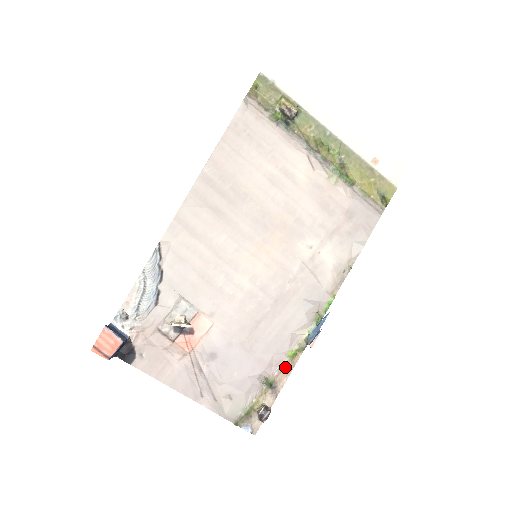
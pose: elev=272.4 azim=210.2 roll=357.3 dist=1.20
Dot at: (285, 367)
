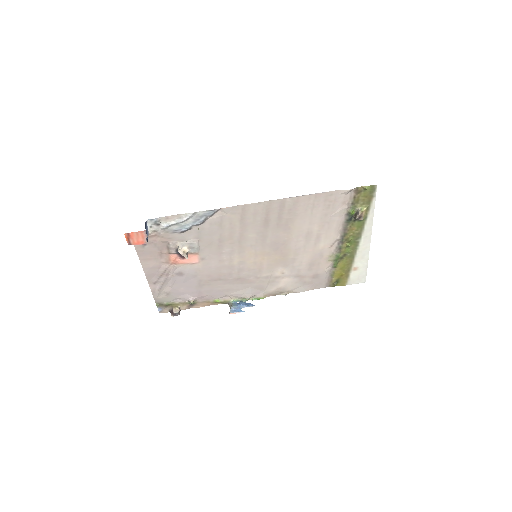
Dot at: (207, 303)
